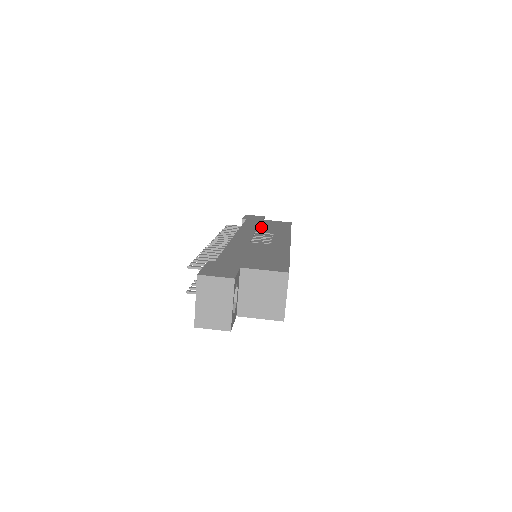
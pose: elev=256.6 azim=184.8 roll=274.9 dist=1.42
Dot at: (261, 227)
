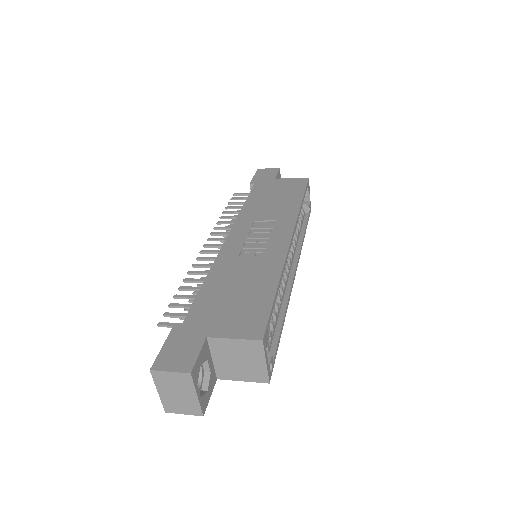
Dot at: (266, 204)
